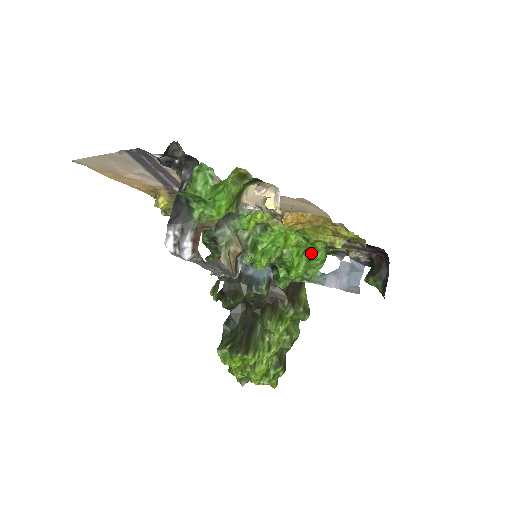
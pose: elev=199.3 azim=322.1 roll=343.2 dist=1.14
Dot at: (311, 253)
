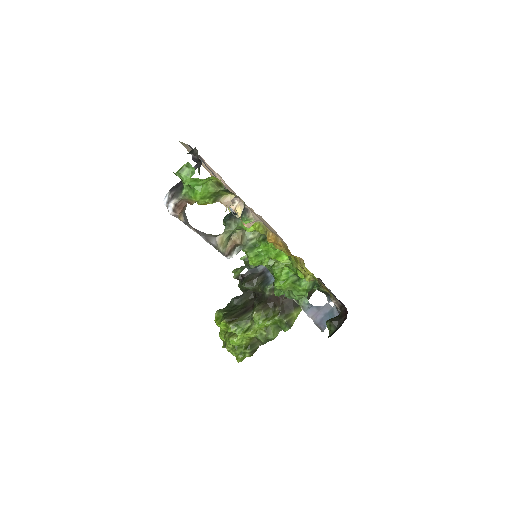
Dot at: (299, 279)
